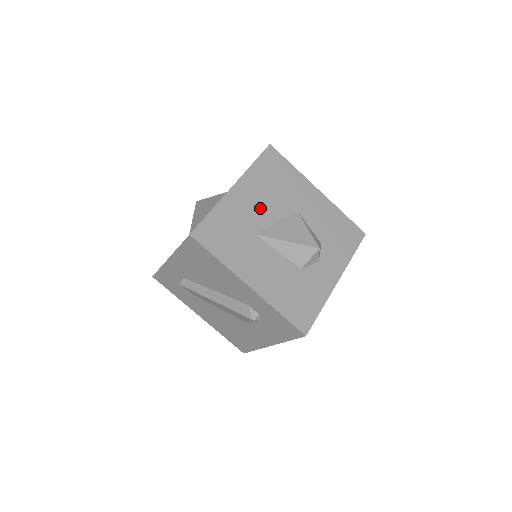
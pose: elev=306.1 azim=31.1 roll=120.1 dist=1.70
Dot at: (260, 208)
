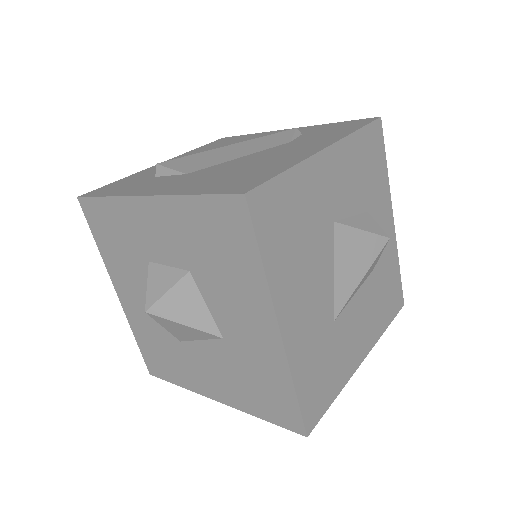
Dot at: (315, 293)
